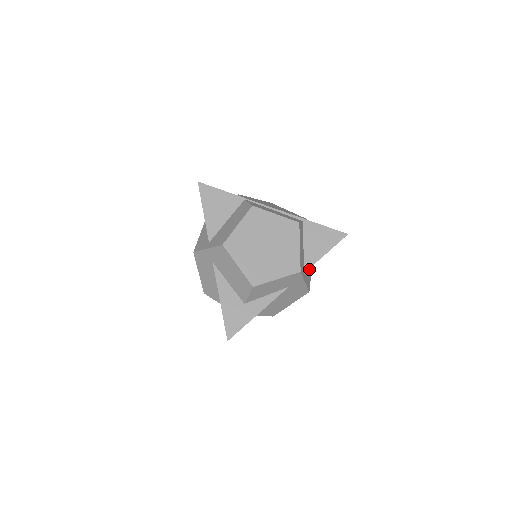
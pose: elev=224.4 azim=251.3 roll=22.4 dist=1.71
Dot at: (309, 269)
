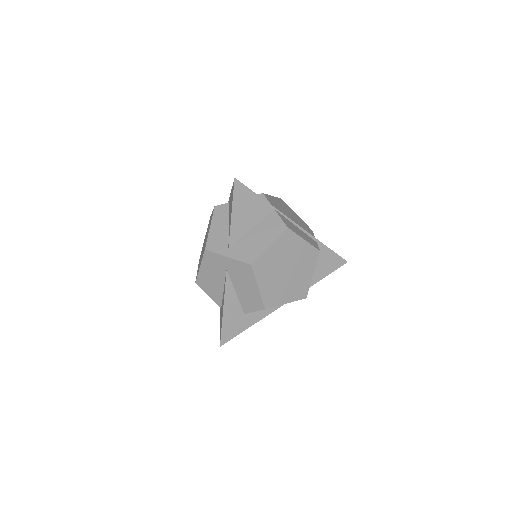
Dot at: occluded
